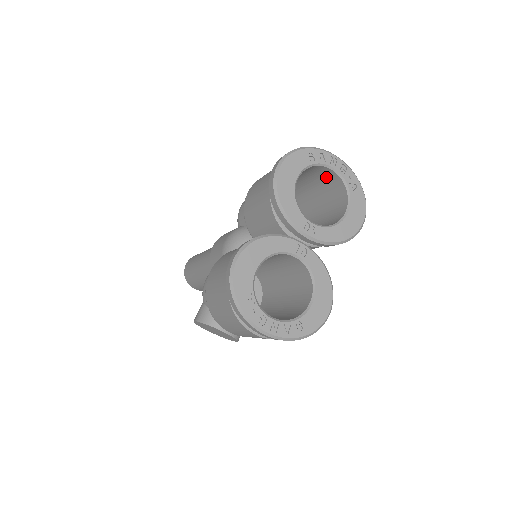
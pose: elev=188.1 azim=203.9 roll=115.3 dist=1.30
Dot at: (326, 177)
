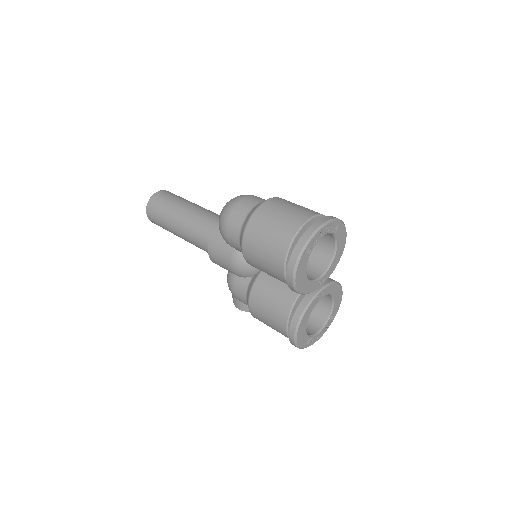
Dot at: occluded
